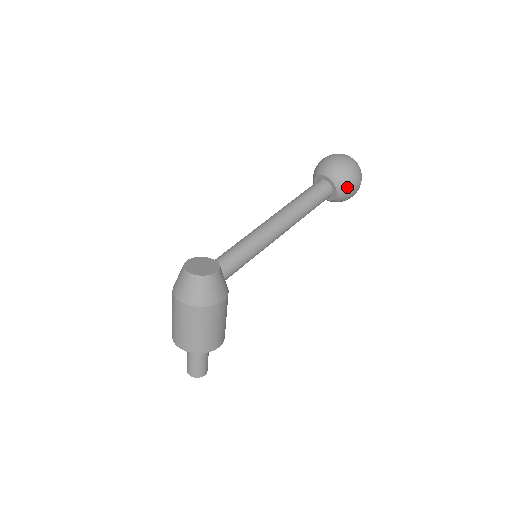
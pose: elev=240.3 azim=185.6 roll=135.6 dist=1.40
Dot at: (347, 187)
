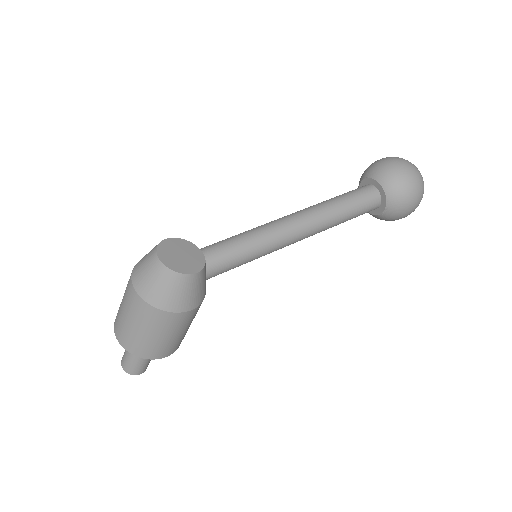
Dot at: (400, 208)
